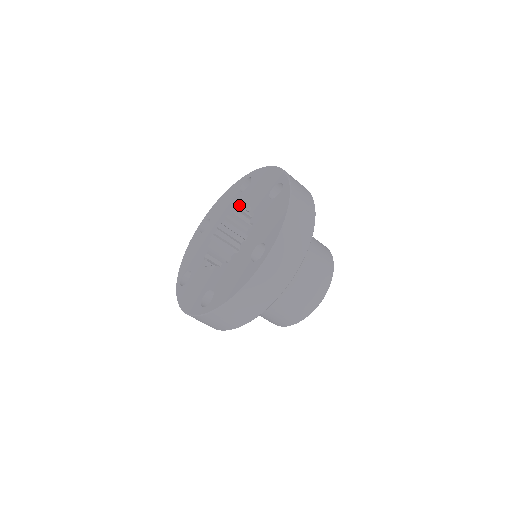
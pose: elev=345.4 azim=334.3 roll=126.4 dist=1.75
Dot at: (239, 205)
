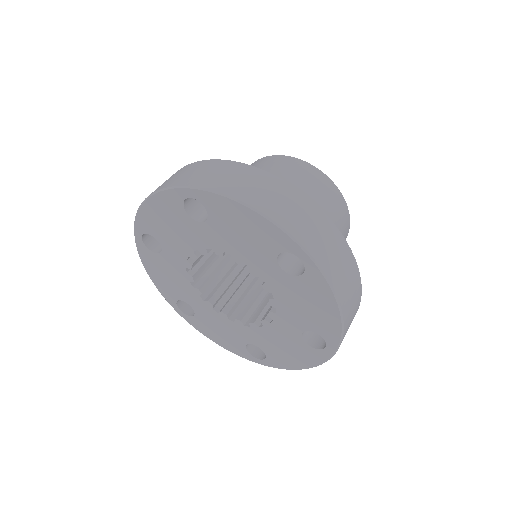
Dot at: (213, 248)
